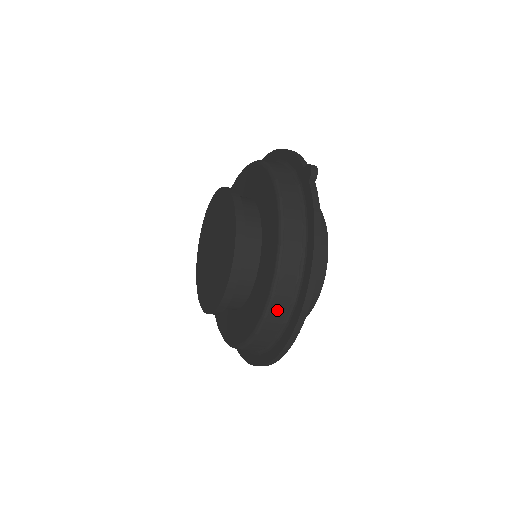
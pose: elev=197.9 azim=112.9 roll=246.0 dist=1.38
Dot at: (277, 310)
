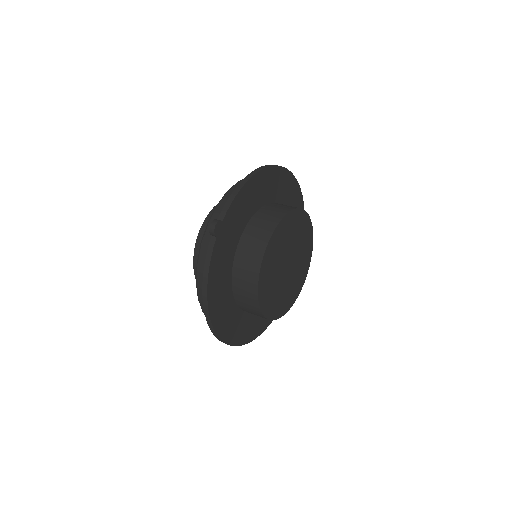
Dot at: occluded
